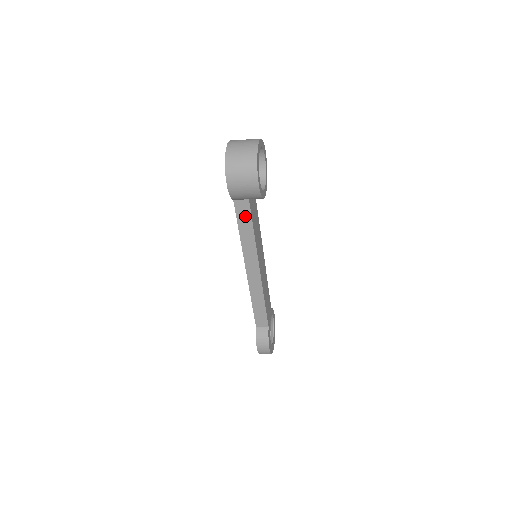
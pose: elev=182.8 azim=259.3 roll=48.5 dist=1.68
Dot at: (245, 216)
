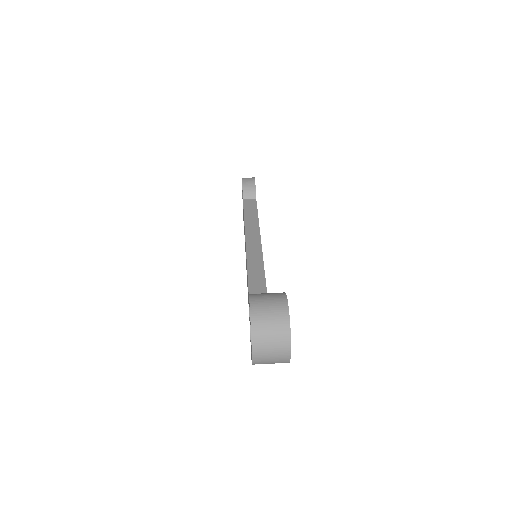
Dot at: occluded
